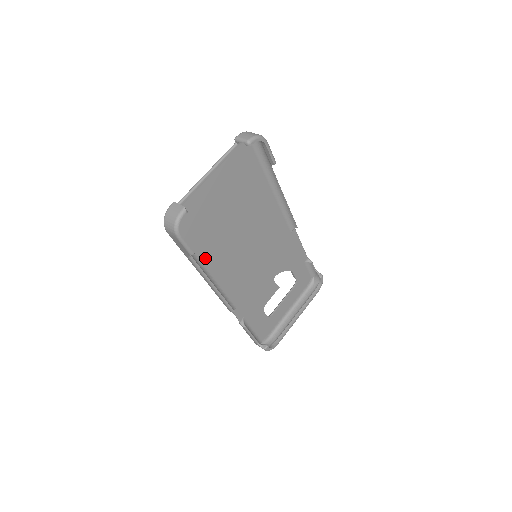
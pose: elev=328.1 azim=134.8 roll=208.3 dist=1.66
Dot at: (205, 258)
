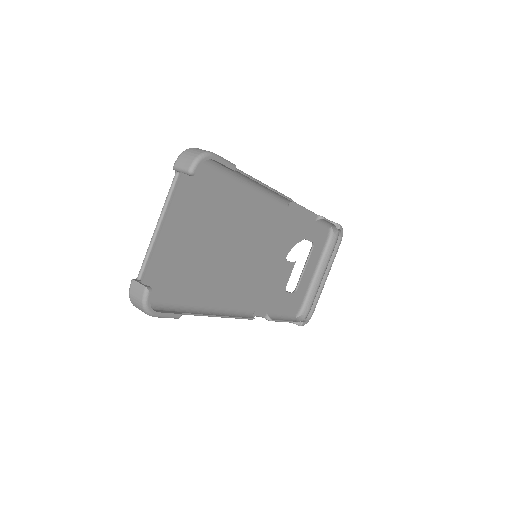
Dot at: (198, 298)
